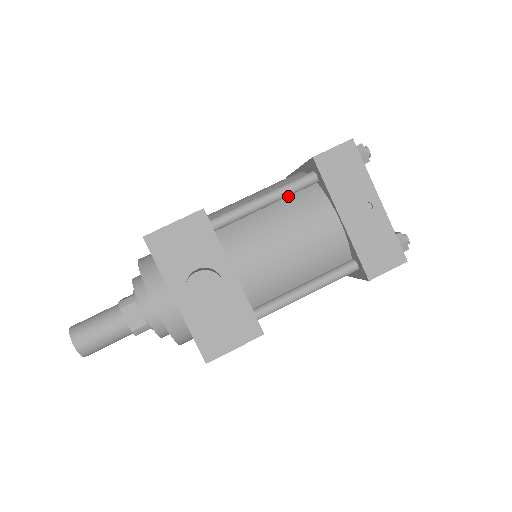
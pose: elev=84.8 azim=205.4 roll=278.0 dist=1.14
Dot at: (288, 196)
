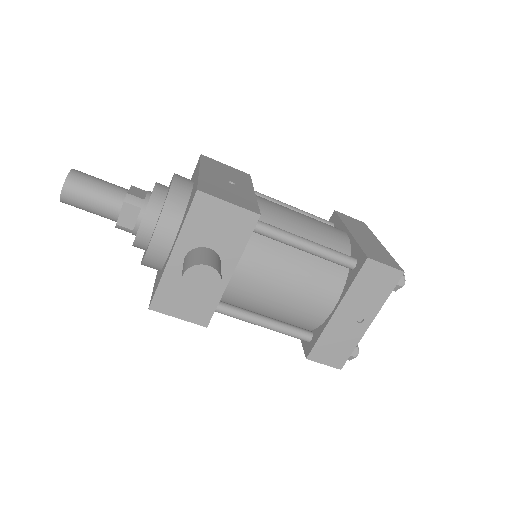
Dot at: occluded
